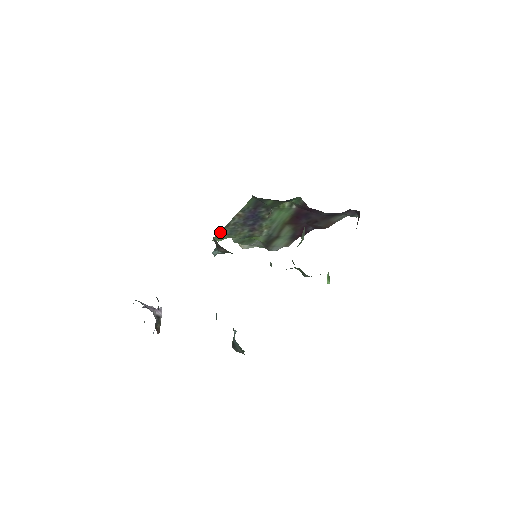
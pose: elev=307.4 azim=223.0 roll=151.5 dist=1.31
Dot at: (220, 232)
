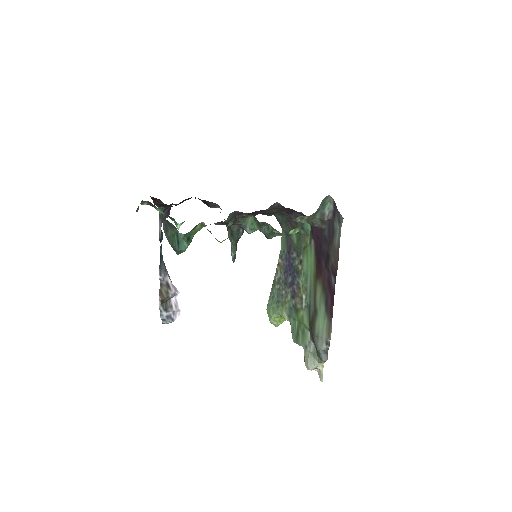
Dot at: (270, 297)
